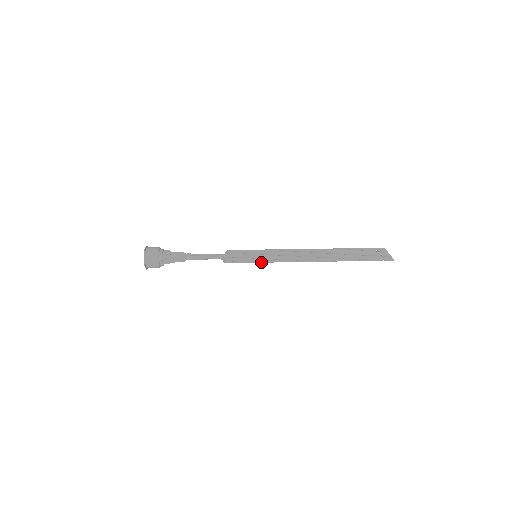
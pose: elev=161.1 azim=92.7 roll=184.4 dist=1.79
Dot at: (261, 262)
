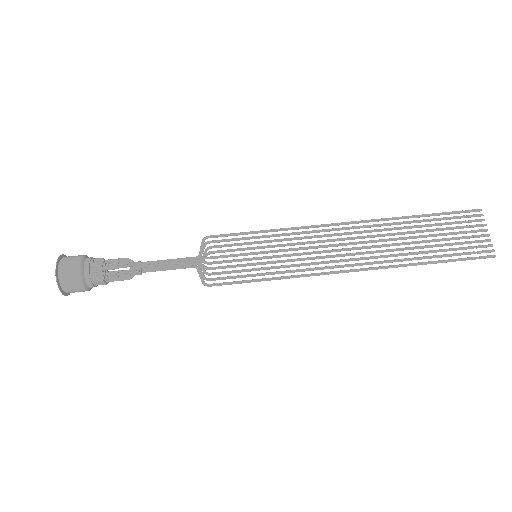
Dot at: (266, 280)
